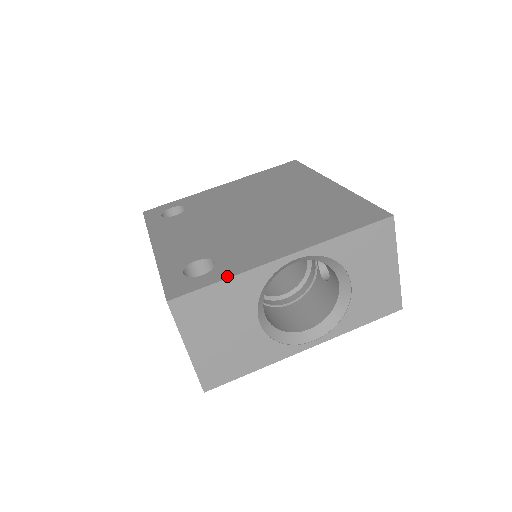
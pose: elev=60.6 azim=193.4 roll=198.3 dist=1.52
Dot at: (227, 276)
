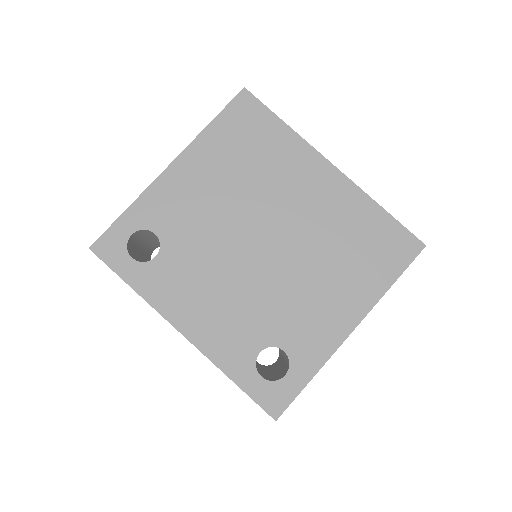
Dot at: (313, 373)
